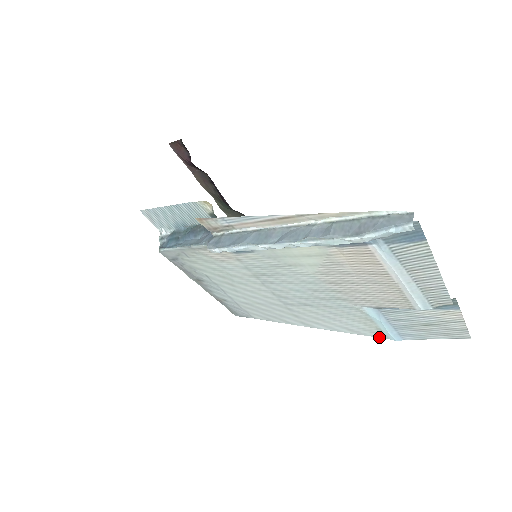
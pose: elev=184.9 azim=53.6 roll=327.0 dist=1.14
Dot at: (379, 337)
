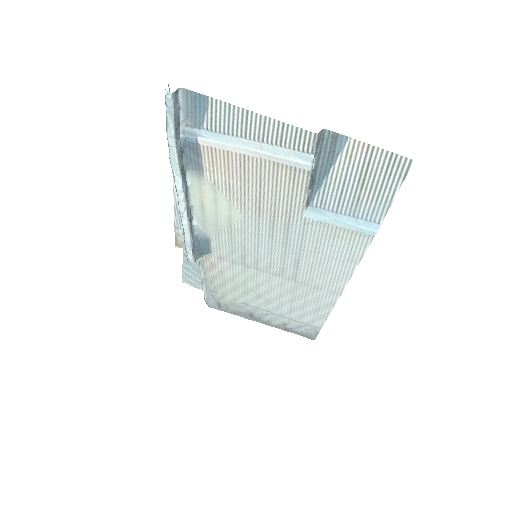
Dot at: (369, 244)
